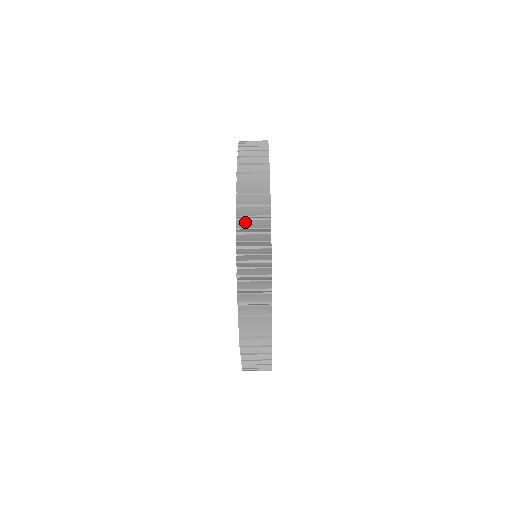
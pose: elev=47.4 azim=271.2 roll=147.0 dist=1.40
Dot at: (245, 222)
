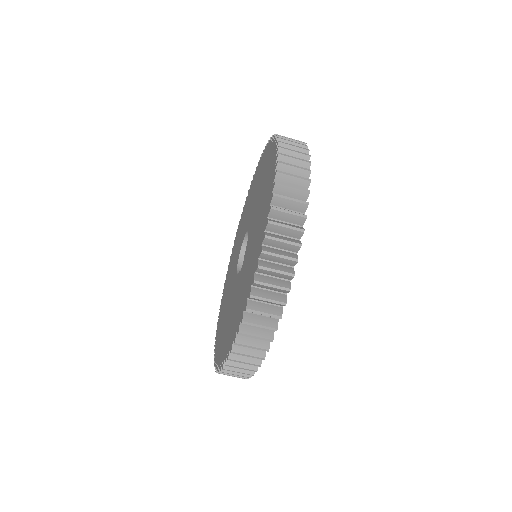
Dot at: (285, 142)
